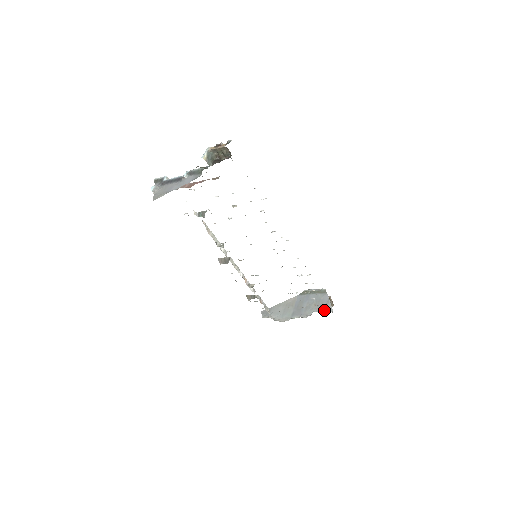
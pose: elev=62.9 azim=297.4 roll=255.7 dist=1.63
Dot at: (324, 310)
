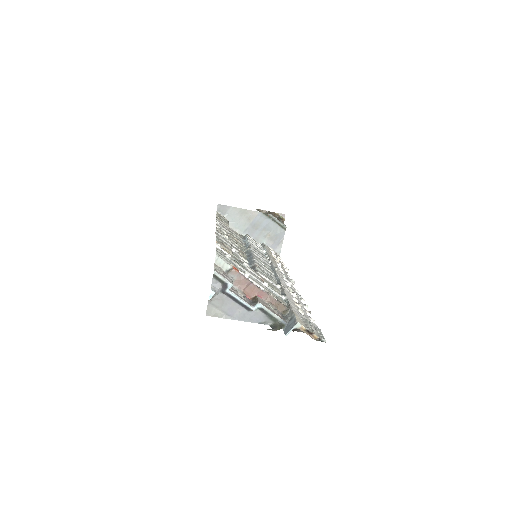
Dot at: (274, 247)
